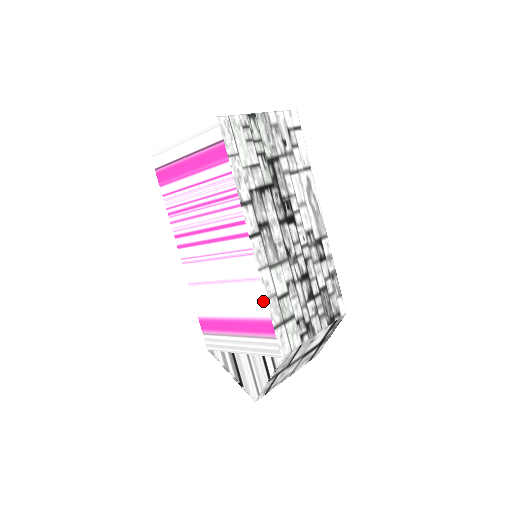
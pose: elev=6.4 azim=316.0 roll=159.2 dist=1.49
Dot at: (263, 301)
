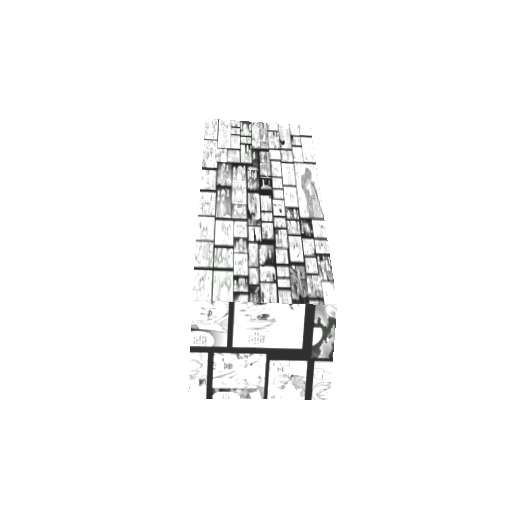
Dot at: (196, 245)
